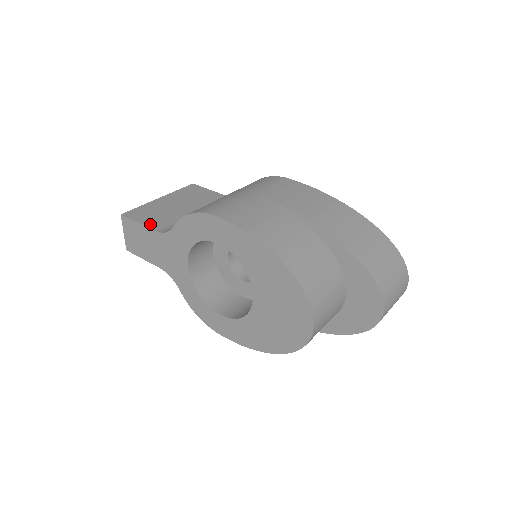
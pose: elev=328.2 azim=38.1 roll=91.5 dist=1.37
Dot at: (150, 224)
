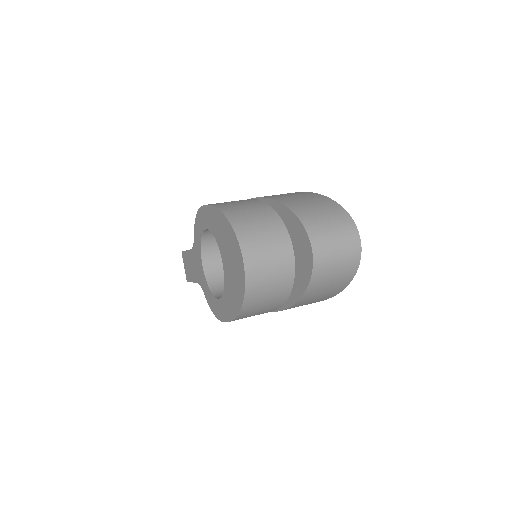
Dot at: occluded
